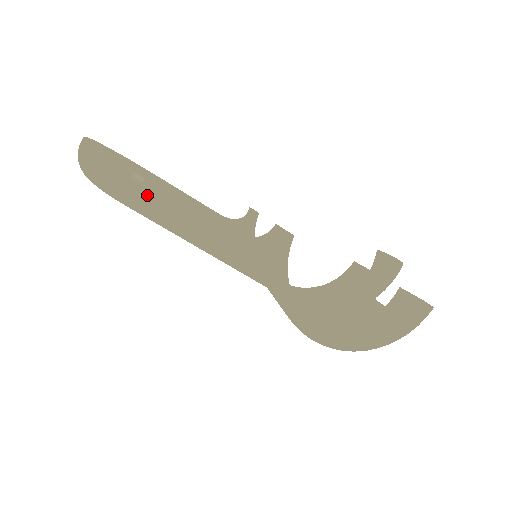
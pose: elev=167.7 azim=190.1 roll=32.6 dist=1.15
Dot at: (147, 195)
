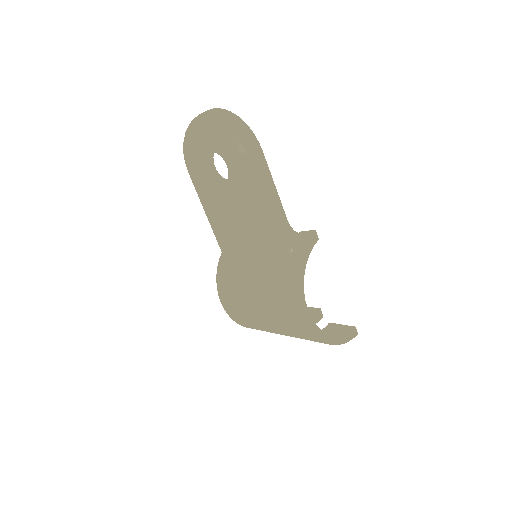
Dot at: (259, 161)
